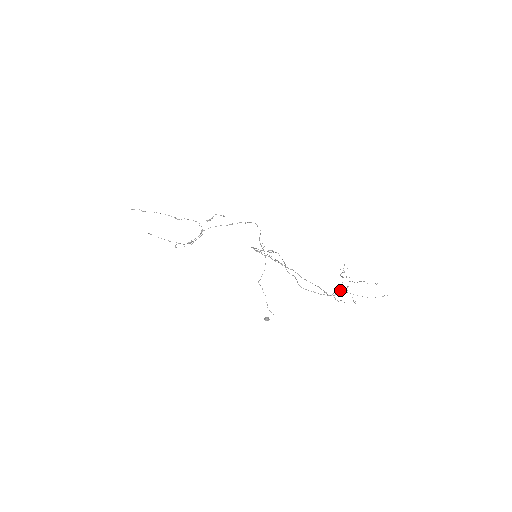
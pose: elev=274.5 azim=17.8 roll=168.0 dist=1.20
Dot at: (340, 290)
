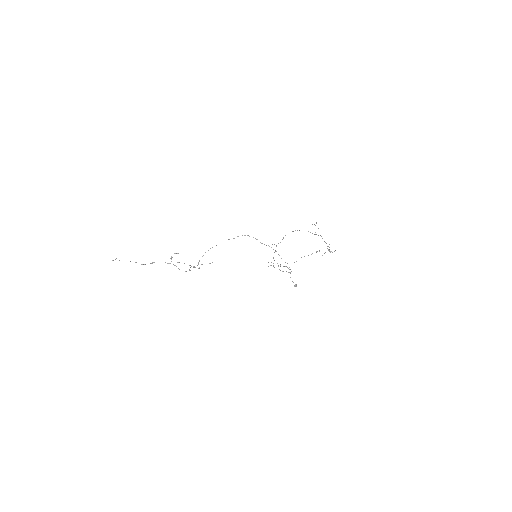
Dot at: occluded
